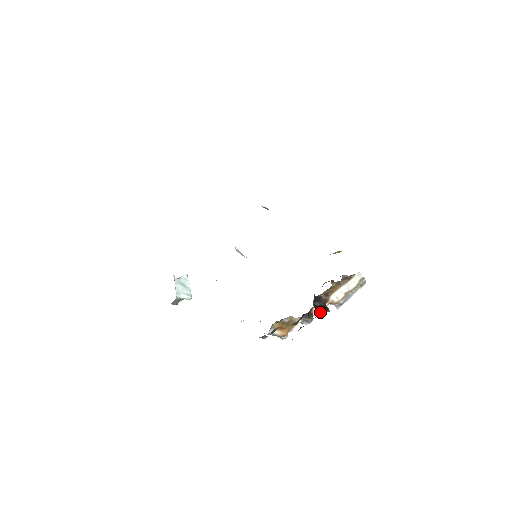
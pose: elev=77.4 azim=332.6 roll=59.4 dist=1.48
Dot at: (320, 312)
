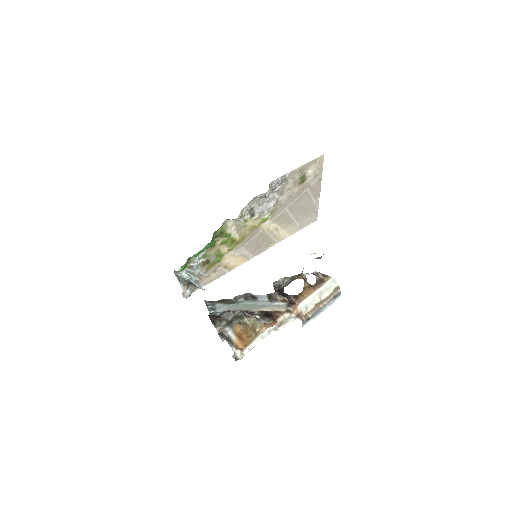
Dot at: (276, 291)
